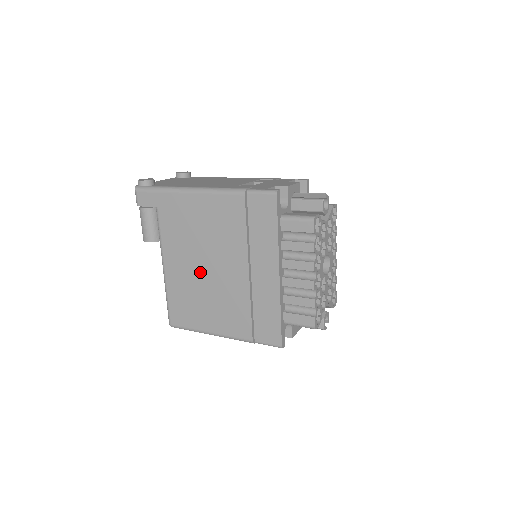
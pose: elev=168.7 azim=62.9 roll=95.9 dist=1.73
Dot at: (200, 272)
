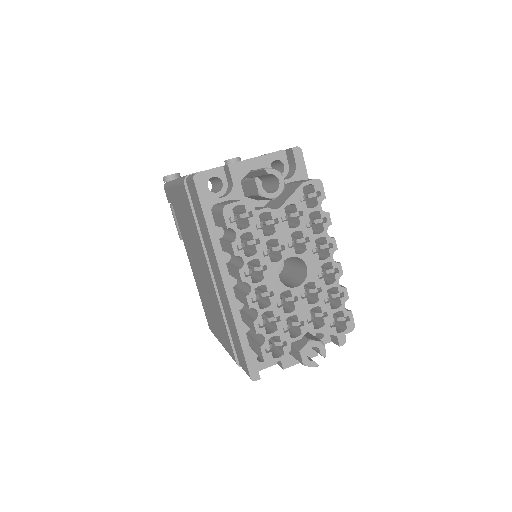
Dot at: (200, 274)
